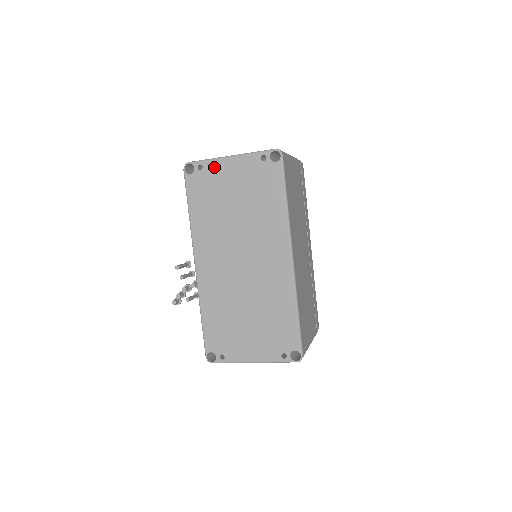
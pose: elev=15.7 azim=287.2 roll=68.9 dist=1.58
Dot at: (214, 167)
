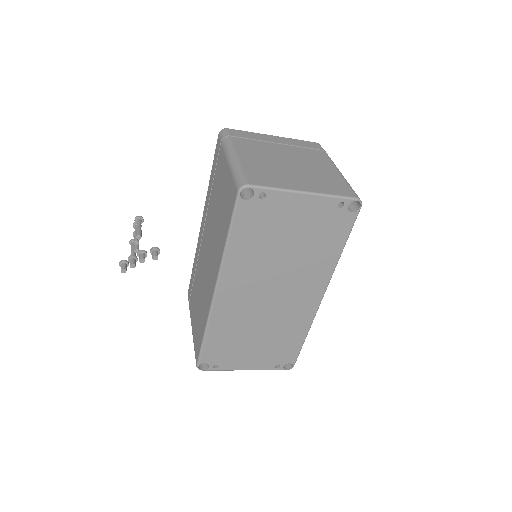
Dot at: (280, 200)
